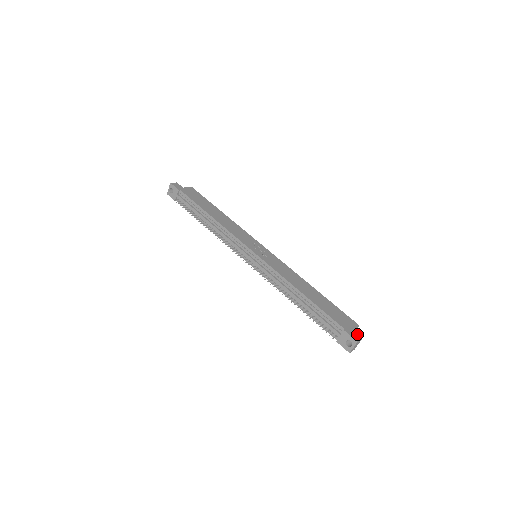
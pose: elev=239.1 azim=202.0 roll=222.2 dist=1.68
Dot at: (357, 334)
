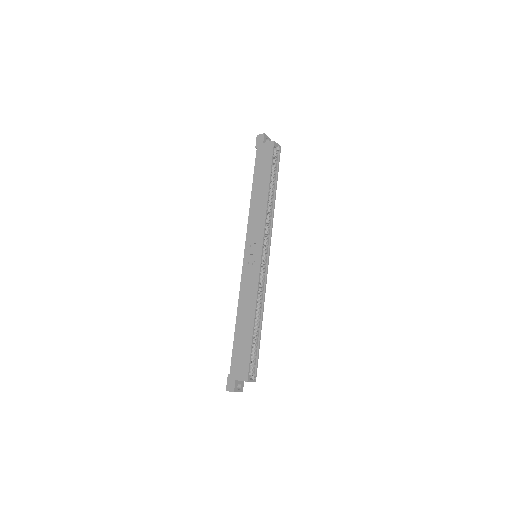
Dot at: (234, 386)
